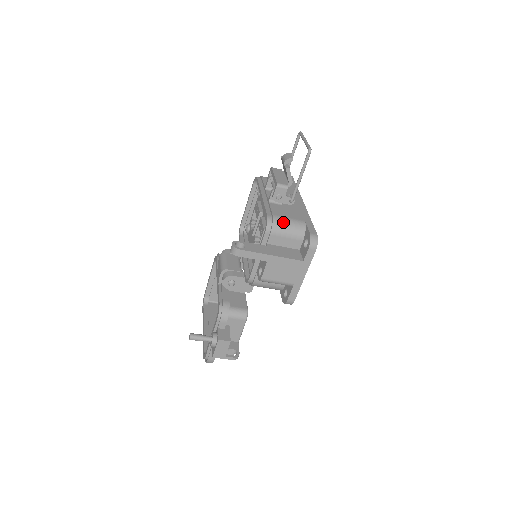
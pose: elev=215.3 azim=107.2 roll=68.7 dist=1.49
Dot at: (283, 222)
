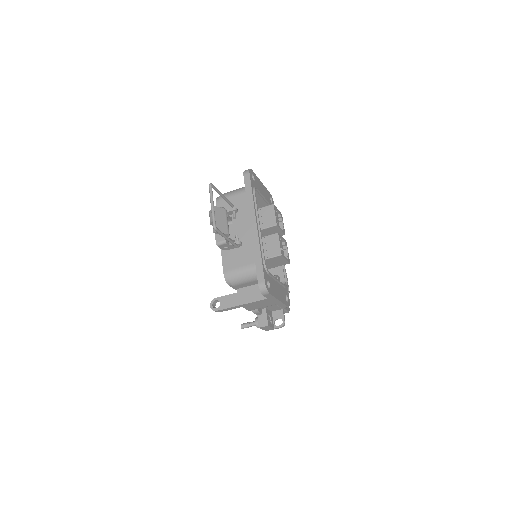
Dot at: (237, 275)
